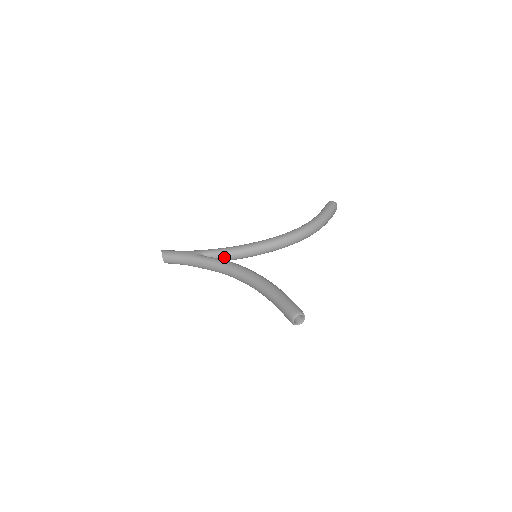
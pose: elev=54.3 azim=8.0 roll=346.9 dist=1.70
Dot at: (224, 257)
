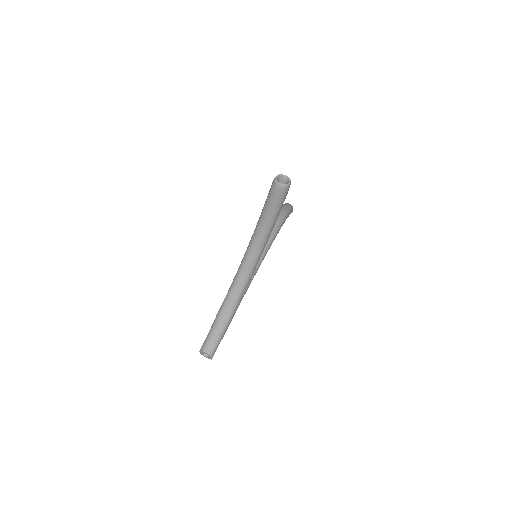
Dot at: occluded
